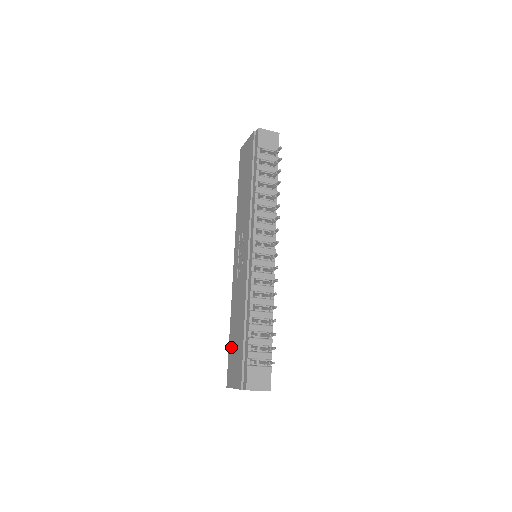
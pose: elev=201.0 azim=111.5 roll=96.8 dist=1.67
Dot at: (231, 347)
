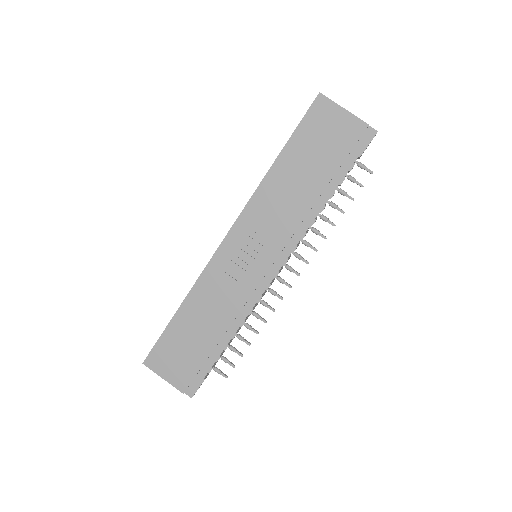
Dot at: (174, 334)
